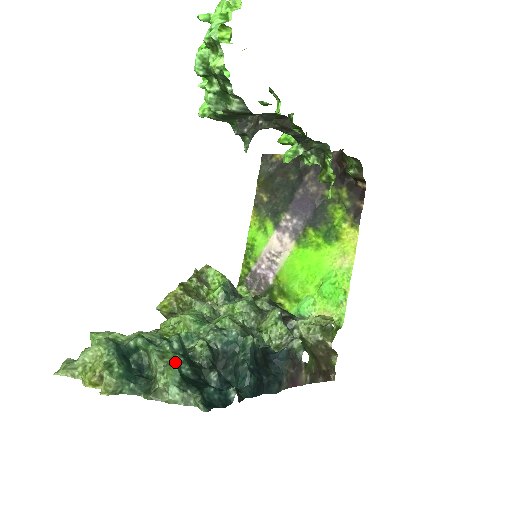
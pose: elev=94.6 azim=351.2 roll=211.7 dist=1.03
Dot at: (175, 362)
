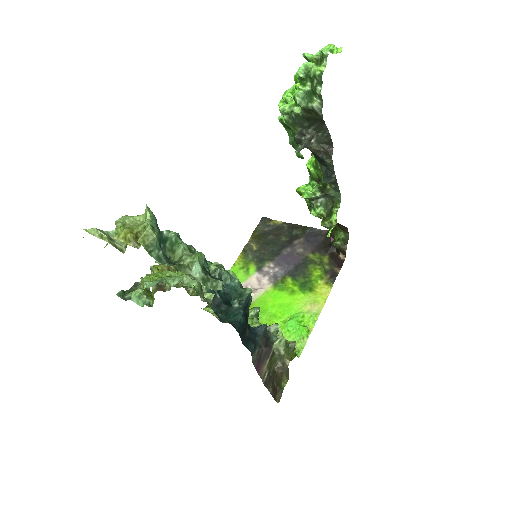
Dot at: (202, 254)
